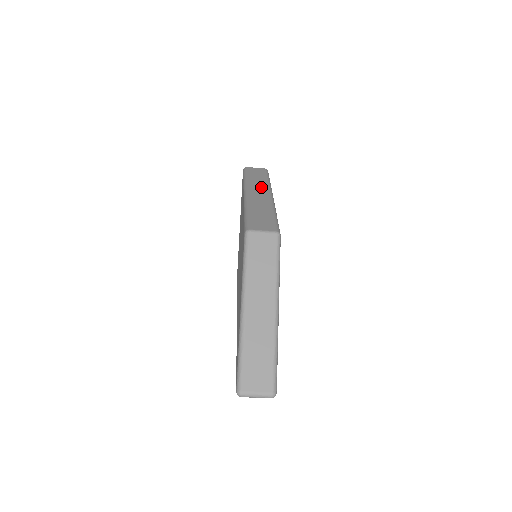
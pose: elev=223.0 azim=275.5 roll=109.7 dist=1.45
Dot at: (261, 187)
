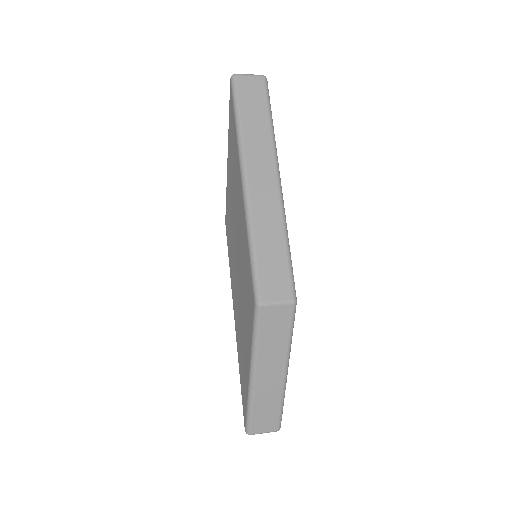
Dot at: (264, 156)
